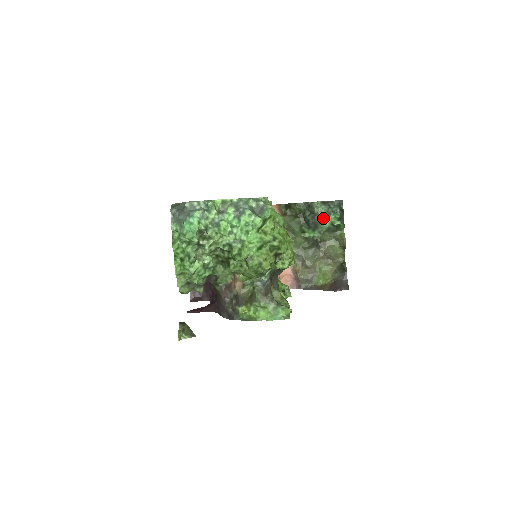
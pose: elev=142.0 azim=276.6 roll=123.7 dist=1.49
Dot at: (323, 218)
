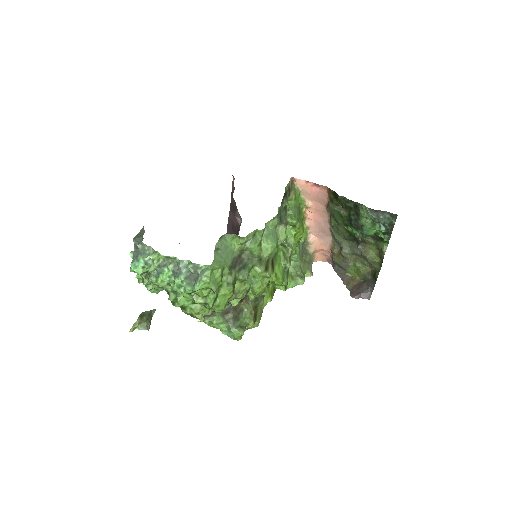
Dot at: (367, 225)
